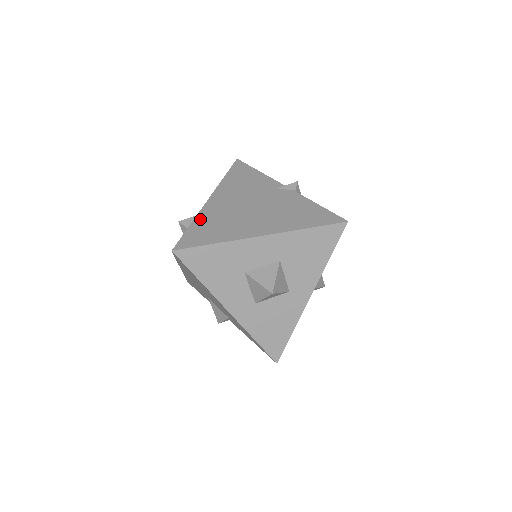
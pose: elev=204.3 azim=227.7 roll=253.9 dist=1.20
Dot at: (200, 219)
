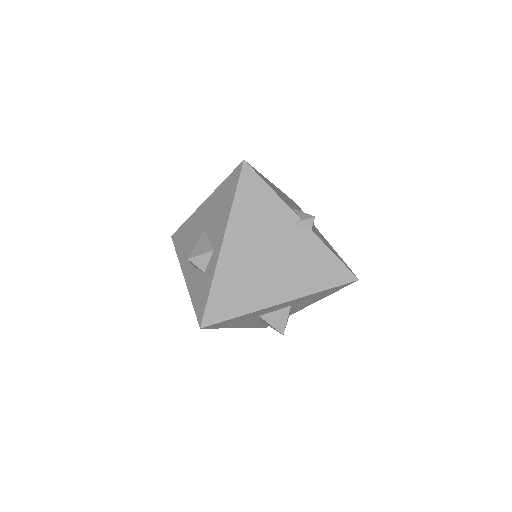
Dot at: (219, 279)
